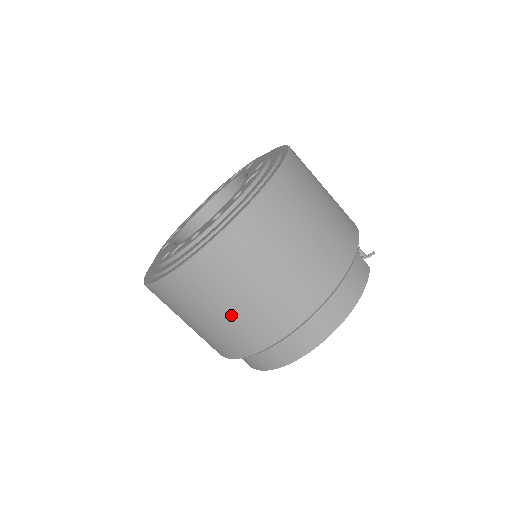
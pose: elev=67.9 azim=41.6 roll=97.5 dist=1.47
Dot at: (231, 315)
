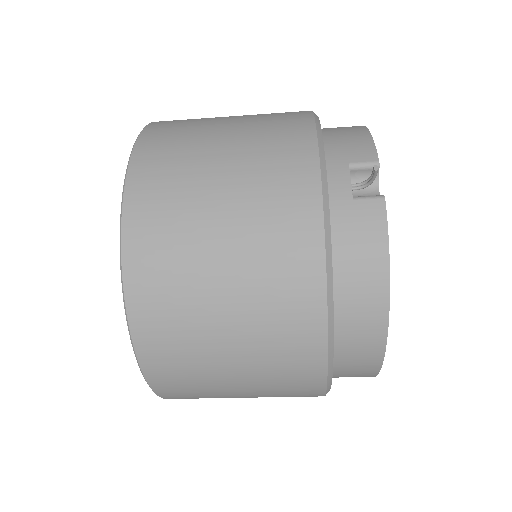
Dot at: (255, 397)
